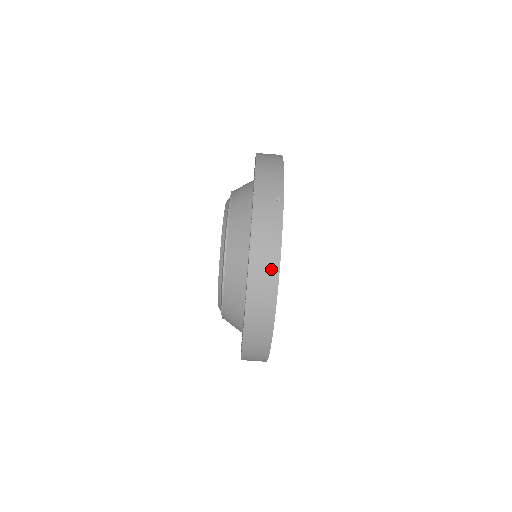
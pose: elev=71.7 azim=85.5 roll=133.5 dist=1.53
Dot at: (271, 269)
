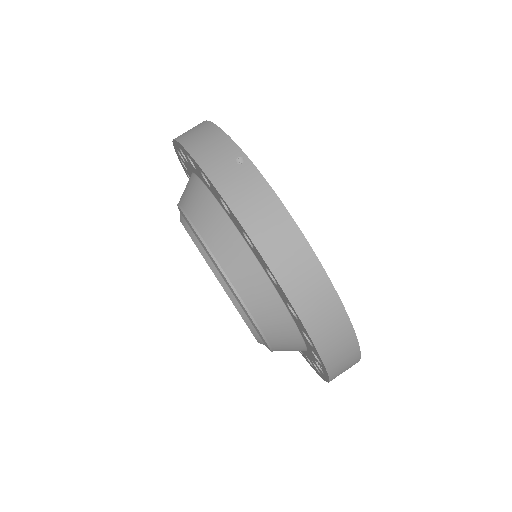
Dot at: (296, 247)
